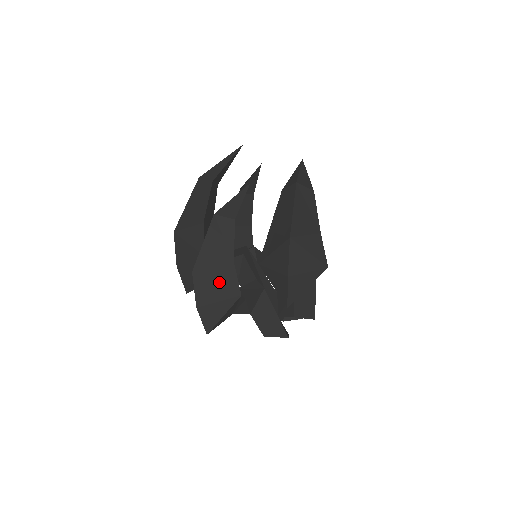
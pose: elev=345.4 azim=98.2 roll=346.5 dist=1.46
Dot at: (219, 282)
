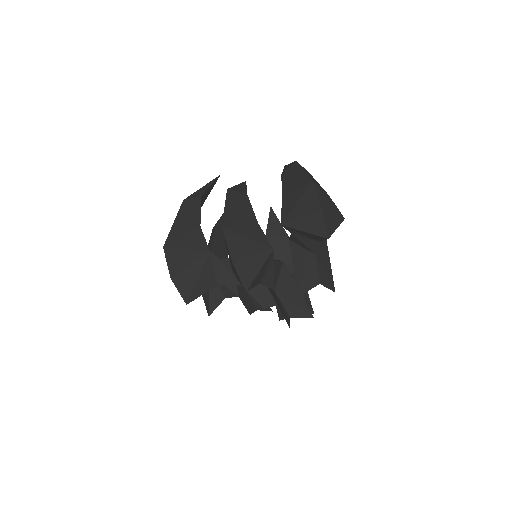
Dot at: (249, 237)
